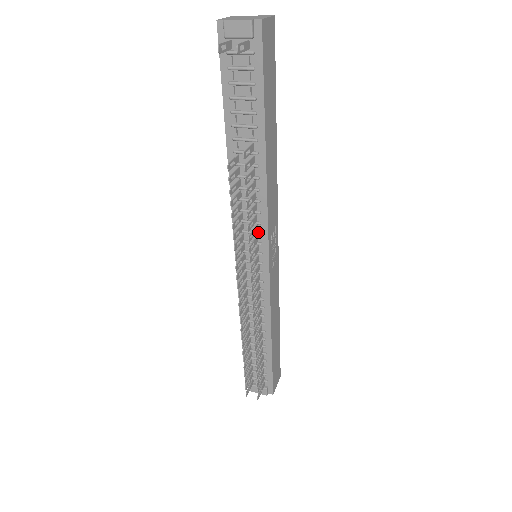
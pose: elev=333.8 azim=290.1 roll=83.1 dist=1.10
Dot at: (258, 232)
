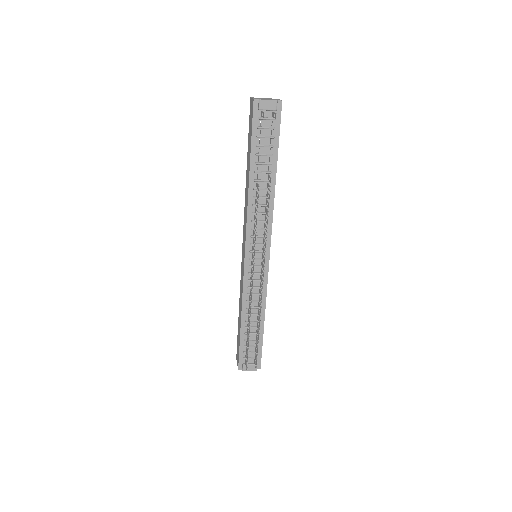
Dot at: (265, 236)
